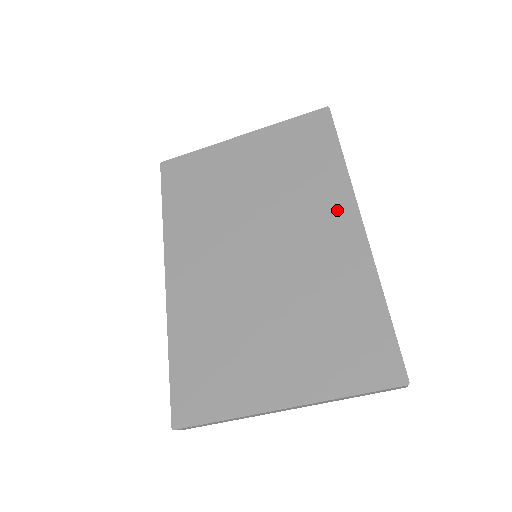
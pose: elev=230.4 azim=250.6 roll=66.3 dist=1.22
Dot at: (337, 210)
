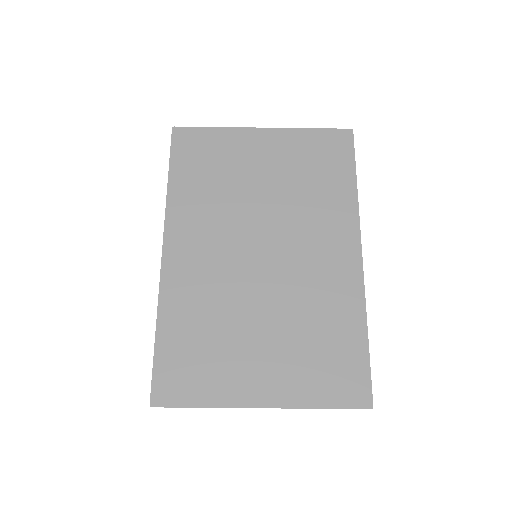
Dot at: (342, 236)
